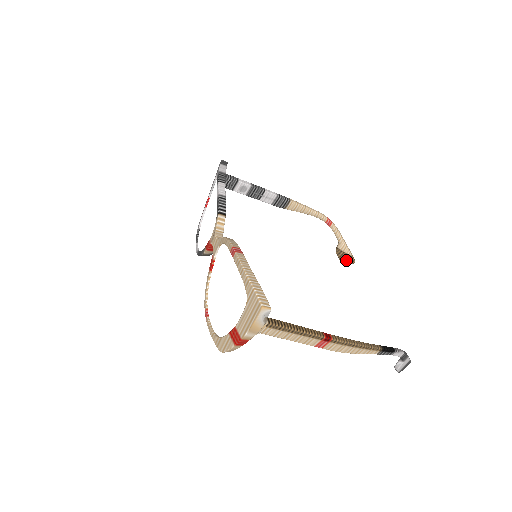
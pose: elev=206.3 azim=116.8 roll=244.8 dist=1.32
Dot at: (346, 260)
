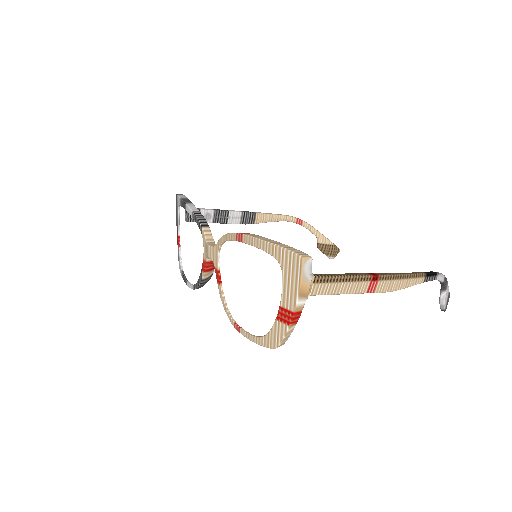
Dot at: (331, 251)
